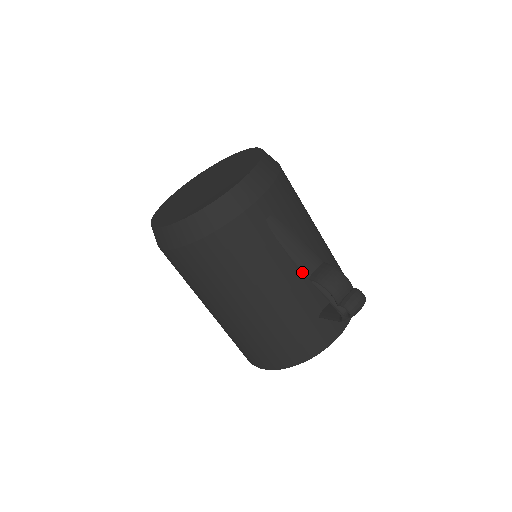
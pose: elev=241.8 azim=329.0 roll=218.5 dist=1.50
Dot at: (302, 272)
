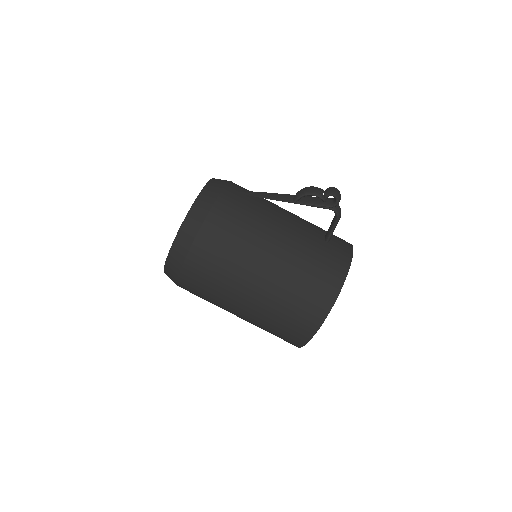
Dot at: (289, 218)
